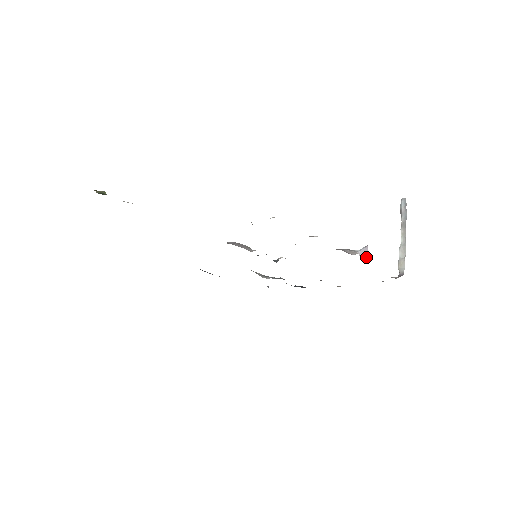
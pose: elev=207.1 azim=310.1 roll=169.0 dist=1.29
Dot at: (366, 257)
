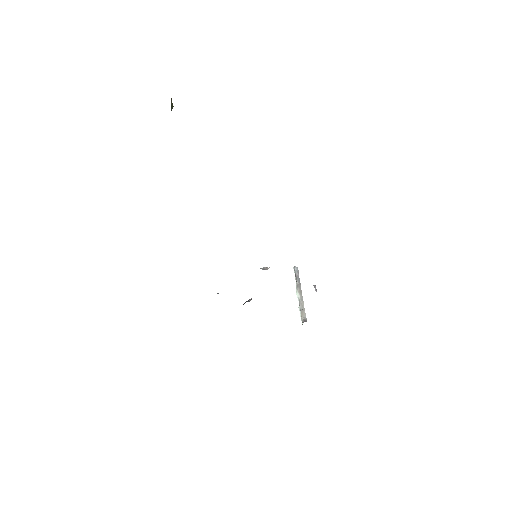
Dot at: occluded
